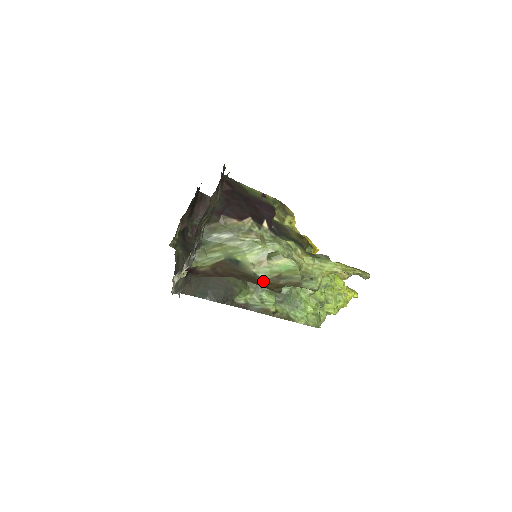
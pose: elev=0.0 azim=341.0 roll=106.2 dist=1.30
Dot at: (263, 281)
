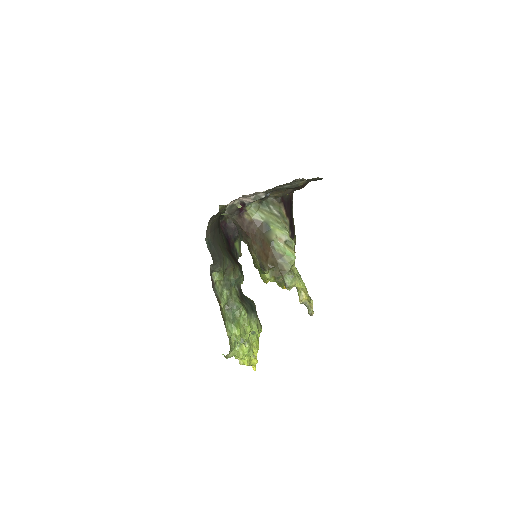
Dot at: (272, 250)
